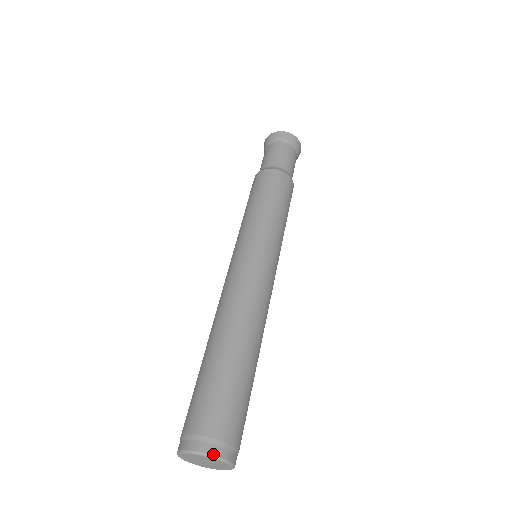
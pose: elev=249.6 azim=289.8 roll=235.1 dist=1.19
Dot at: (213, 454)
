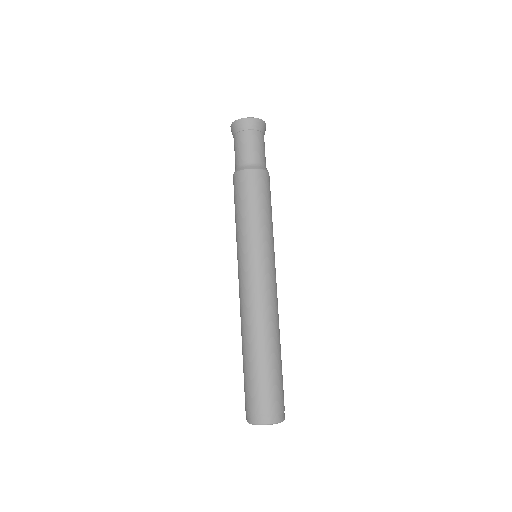
Dot at: (260, 423)
